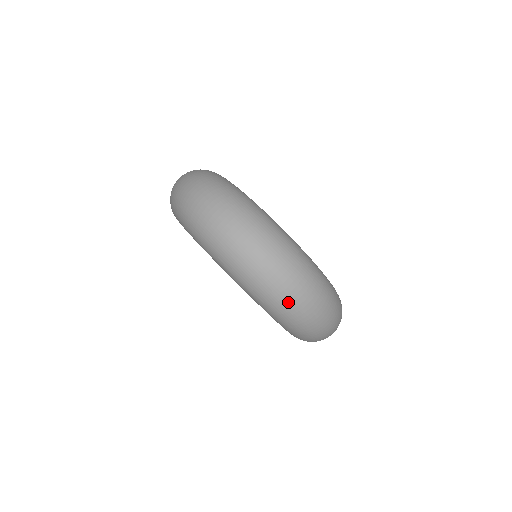
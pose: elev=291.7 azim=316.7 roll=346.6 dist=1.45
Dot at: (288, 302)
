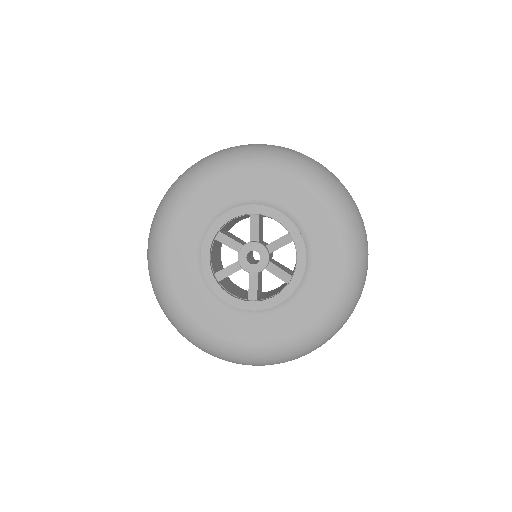
Dot at: (330, 172)
